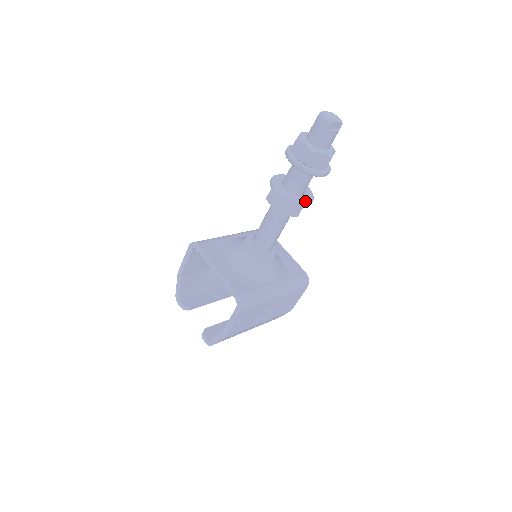
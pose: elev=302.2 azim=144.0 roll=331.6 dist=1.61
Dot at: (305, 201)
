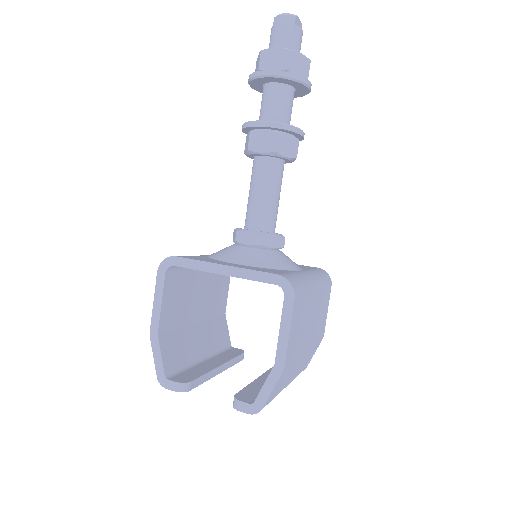
Dot at: (299, 129)
